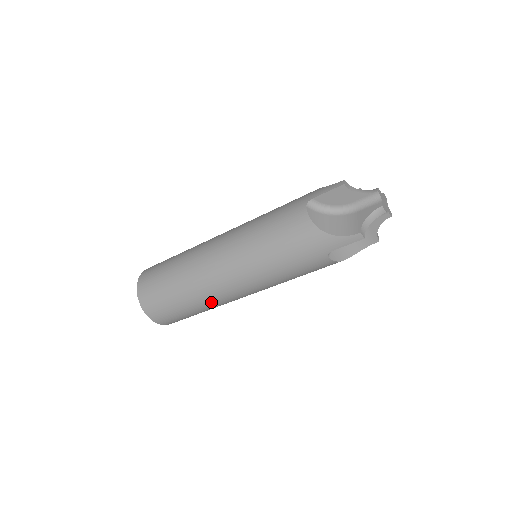
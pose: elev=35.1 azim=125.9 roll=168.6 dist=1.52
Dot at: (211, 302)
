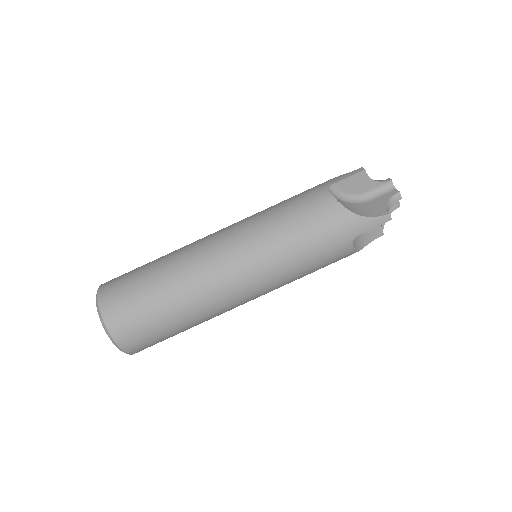
Dot at: (183, 259)
